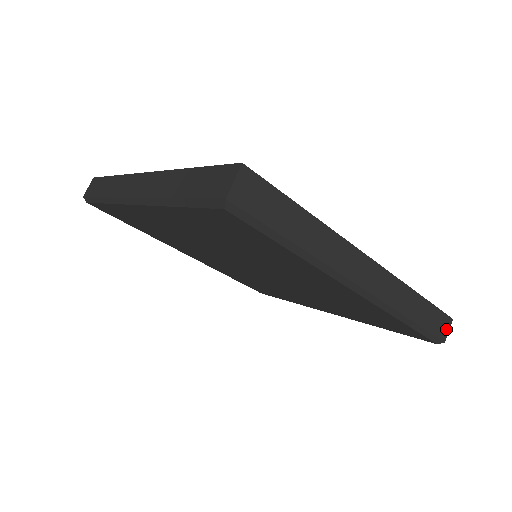
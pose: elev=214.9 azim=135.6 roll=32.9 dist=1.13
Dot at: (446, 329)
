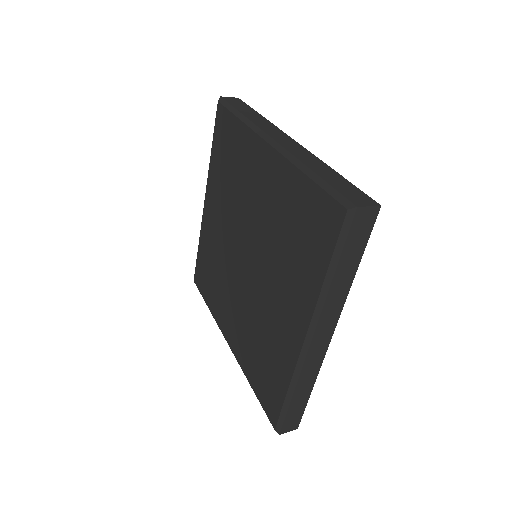
Dot at: (289, 429)
